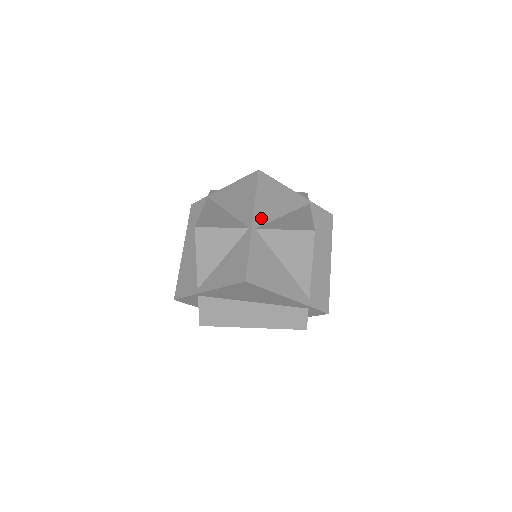
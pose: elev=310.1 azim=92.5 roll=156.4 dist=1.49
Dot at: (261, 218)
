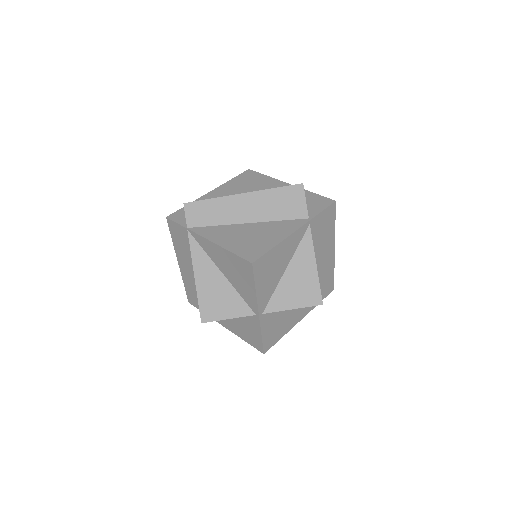
Dot at: (265, 299)
